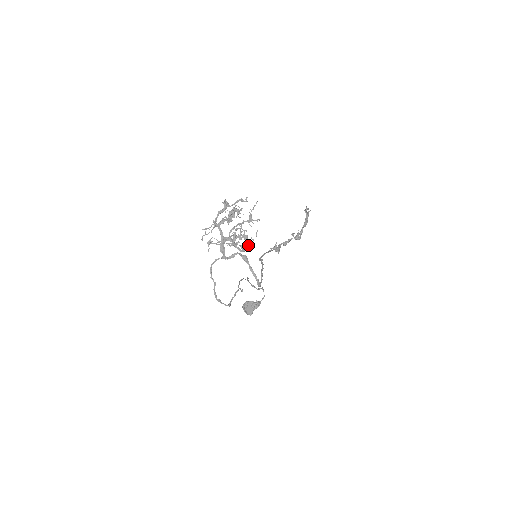
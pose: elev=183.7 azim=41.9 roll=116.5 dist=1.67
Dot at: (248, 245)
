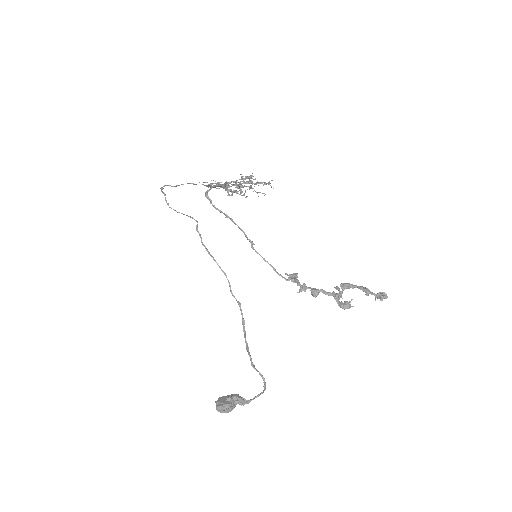
Dot at: (236, 191)
